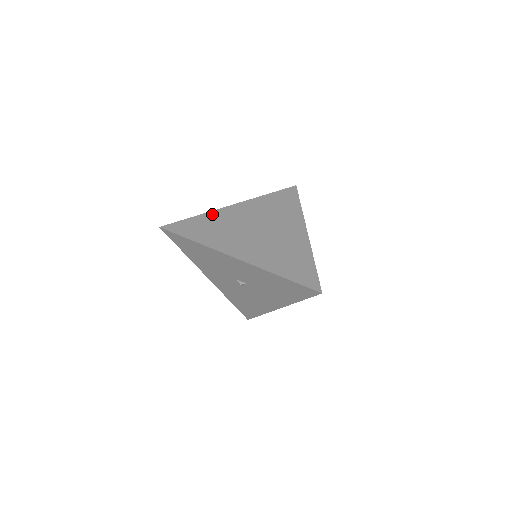
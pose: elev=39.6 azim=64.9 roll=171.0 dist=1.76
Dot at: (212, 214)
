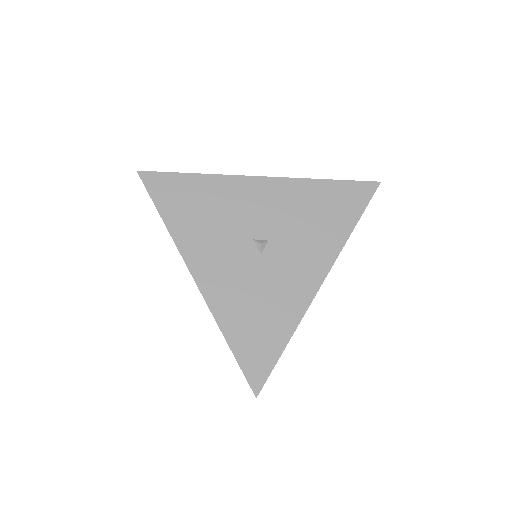
Dot at: occluded
